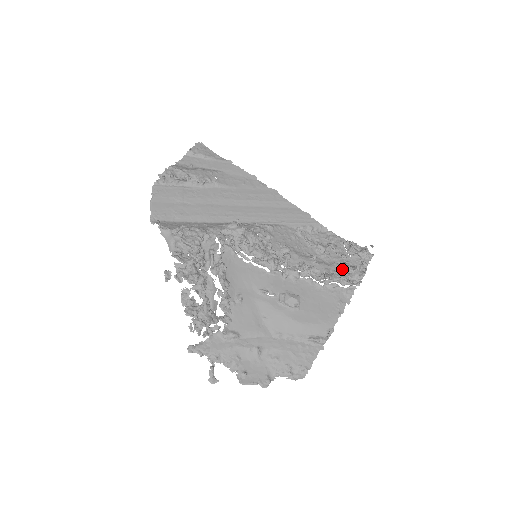
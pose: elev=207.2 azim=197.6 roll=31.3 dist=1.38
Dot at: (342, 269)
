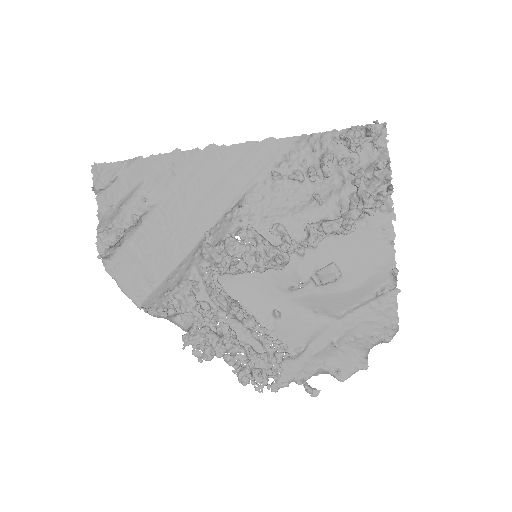
Dot at: (358, 190)
